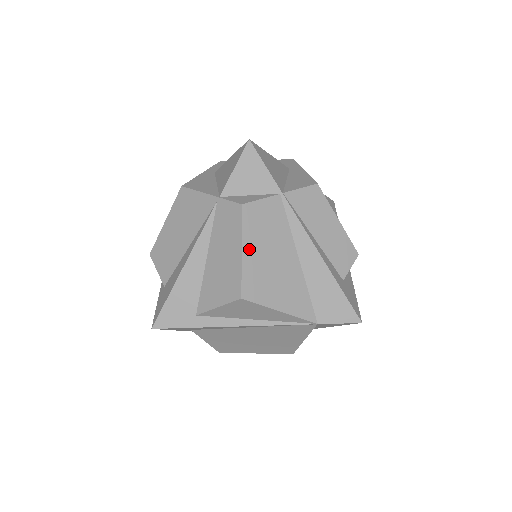
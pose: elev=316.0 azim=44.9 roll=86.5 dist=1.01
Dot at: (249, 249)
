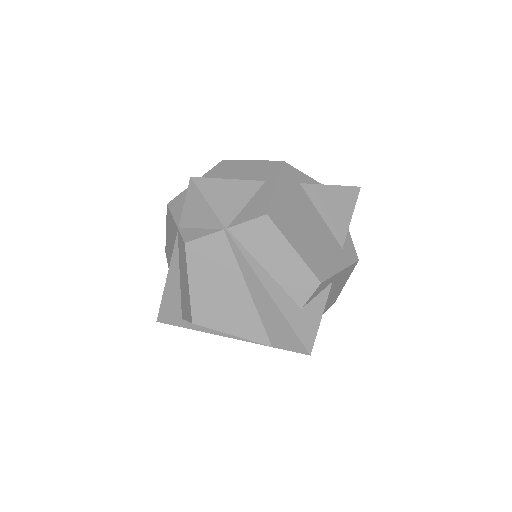
Dot at: (196, 282)
